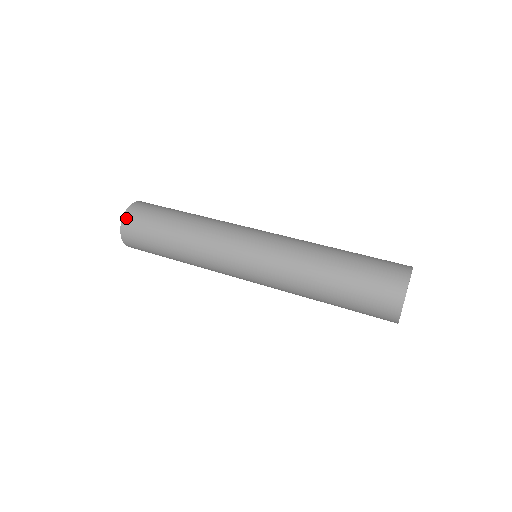
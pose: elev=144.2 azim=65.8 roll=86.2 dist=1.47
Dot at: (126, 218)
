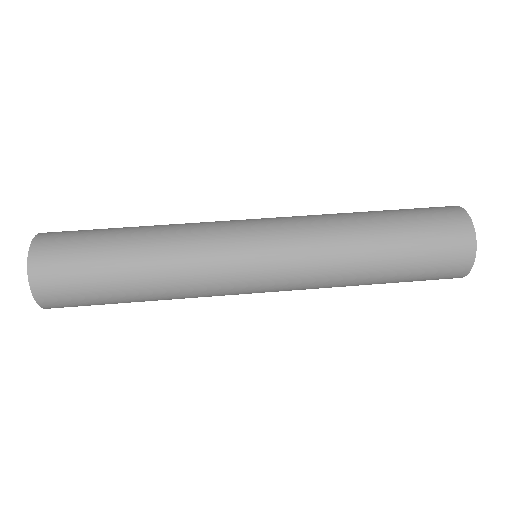
Dot at: (35, 258)
